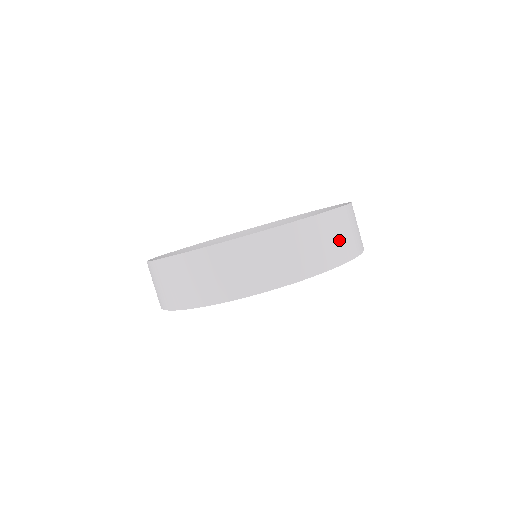
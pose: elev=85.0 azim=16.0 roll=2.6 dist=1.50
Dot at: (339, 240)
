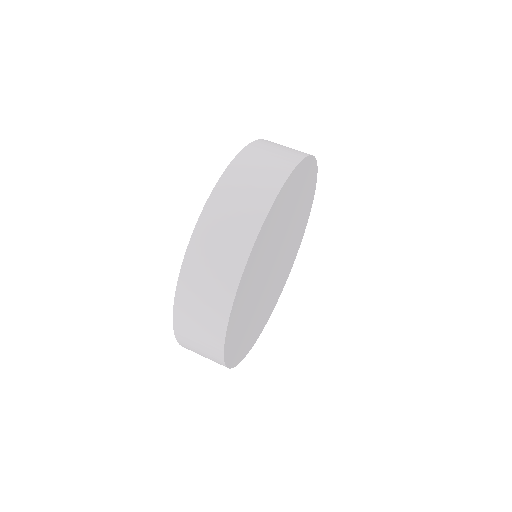
Dot at: occluded
